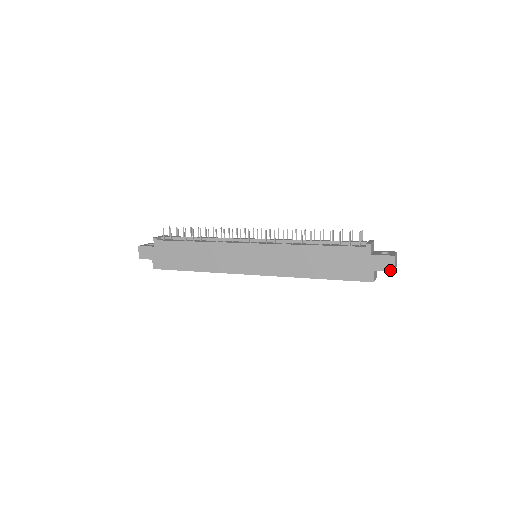
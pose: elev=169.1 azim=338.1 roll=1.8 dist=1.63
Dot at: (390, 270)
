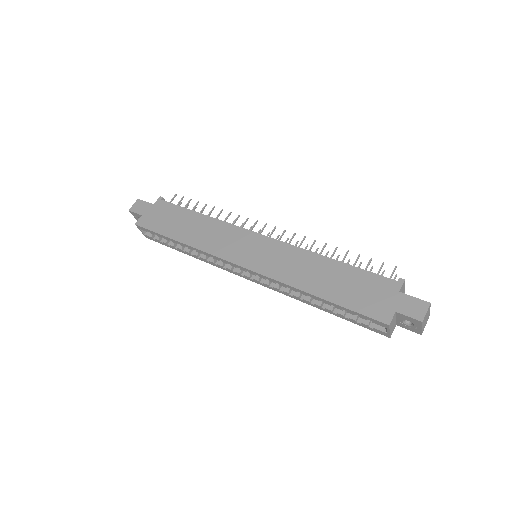
Dot at: (417, 318)
